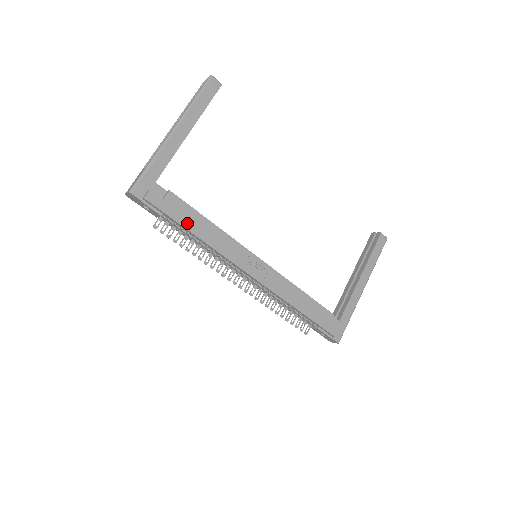
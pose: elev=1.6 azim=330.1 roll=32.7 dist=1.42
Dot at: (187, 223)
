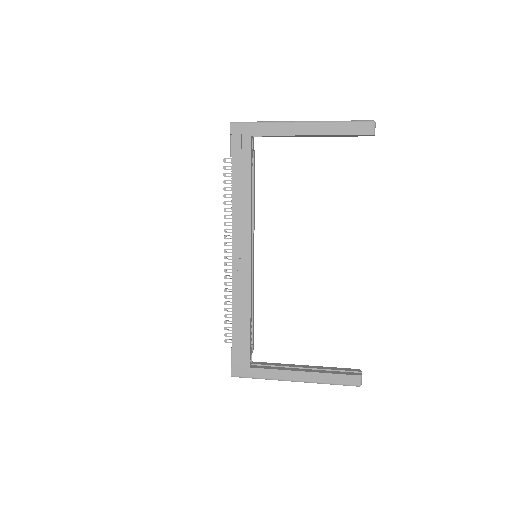
Dot at: (237, 179)
